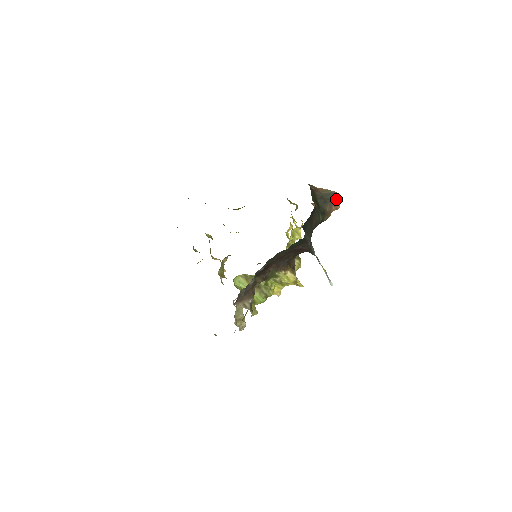
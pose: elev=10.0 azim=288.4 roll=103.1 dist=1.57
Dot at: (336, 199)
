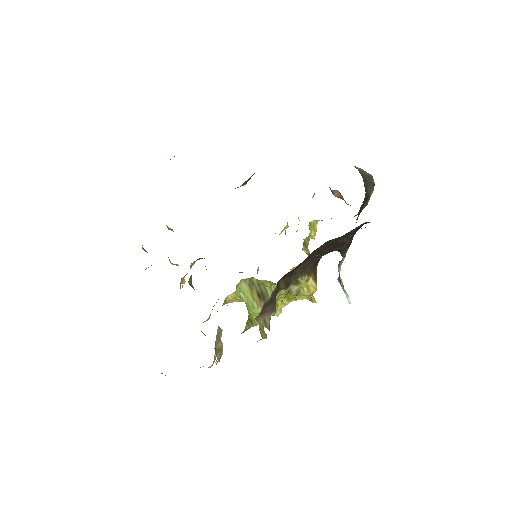
Dot at: occluded
